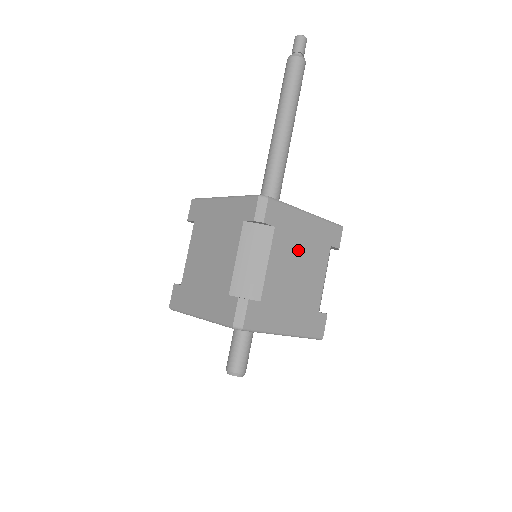
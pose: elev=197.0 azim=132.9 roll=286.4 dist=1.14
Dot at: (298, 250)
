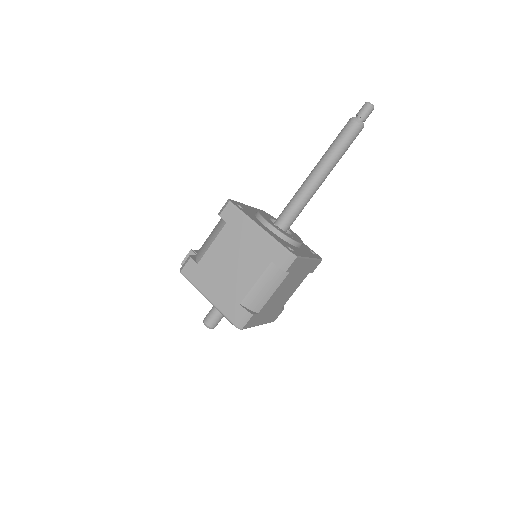
Dot at: (292, 281)
